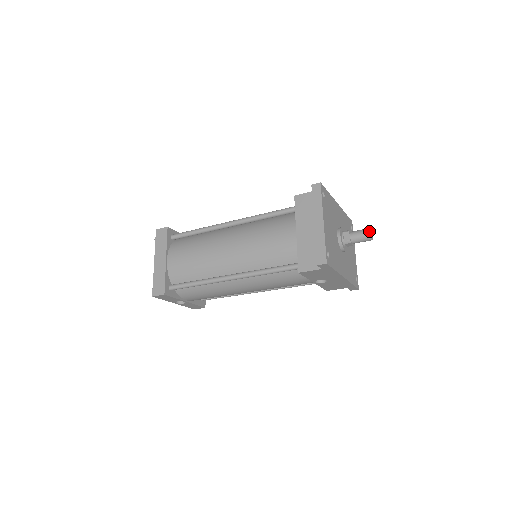
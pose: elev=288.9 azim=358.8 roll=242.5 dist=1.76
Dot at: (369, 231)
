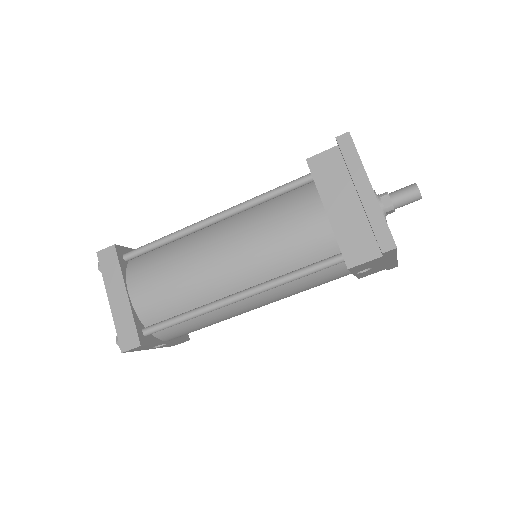
Dot at: (417, 187)
